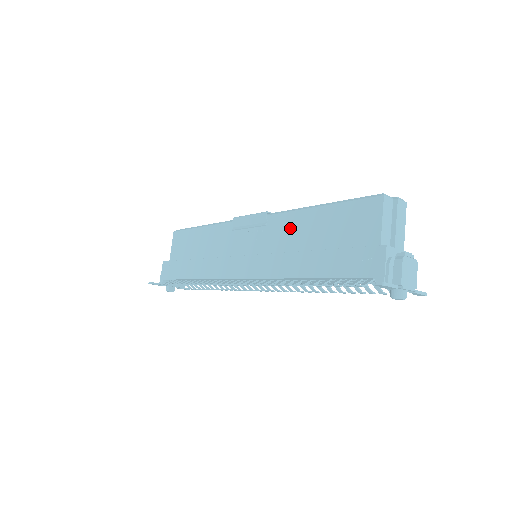
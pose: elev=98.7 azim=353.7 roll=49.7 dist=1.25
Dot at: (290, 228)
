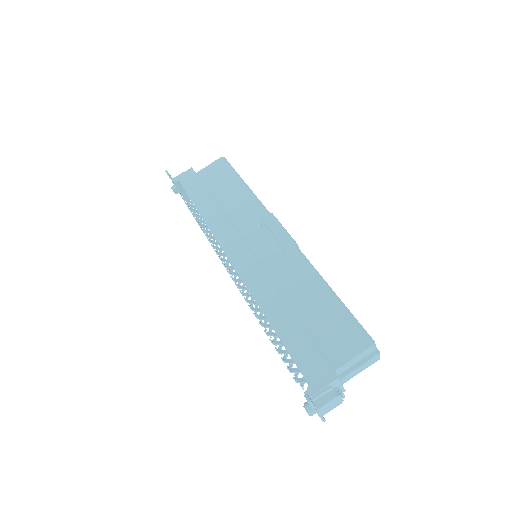
Dot at: (298, 276)
